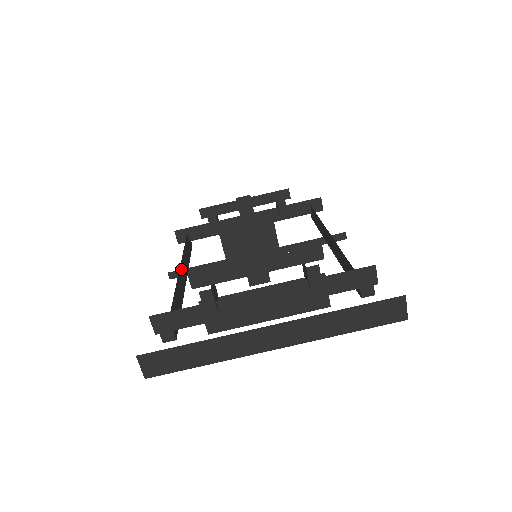
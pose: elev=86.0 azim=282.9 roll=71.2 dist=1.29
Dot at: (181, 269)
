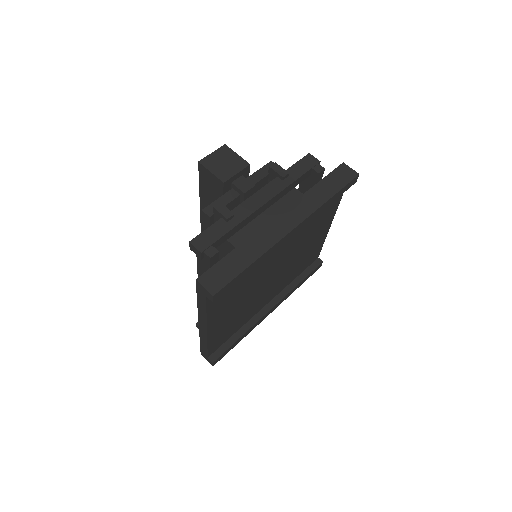
Dot at: occluded
